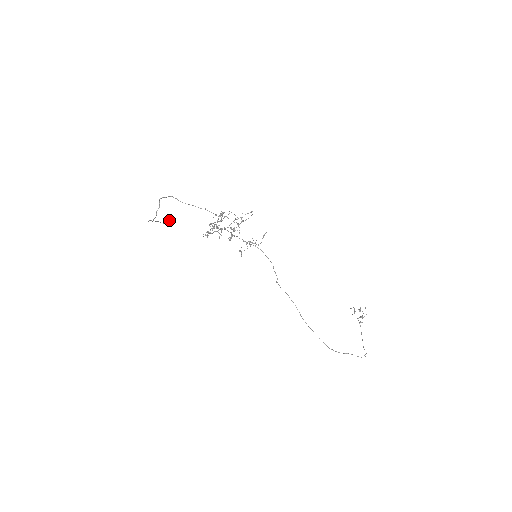
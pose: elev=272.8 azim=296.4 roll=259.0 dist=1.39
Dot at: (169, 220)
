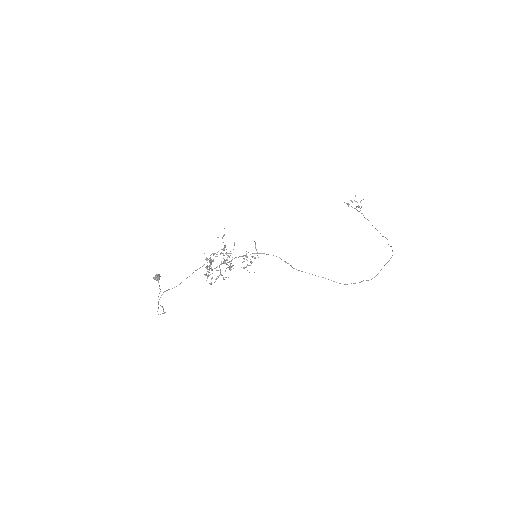
Dot at: (158, 278)
